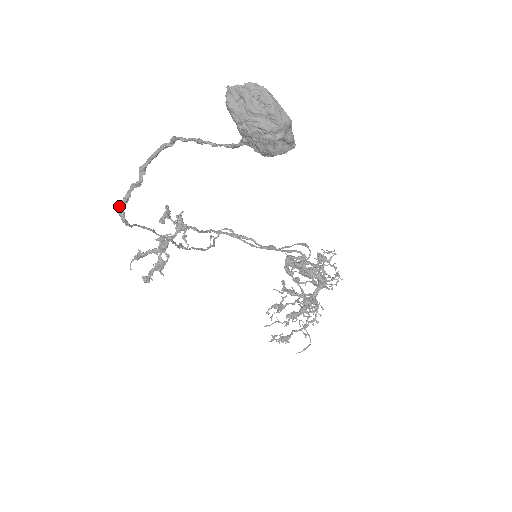
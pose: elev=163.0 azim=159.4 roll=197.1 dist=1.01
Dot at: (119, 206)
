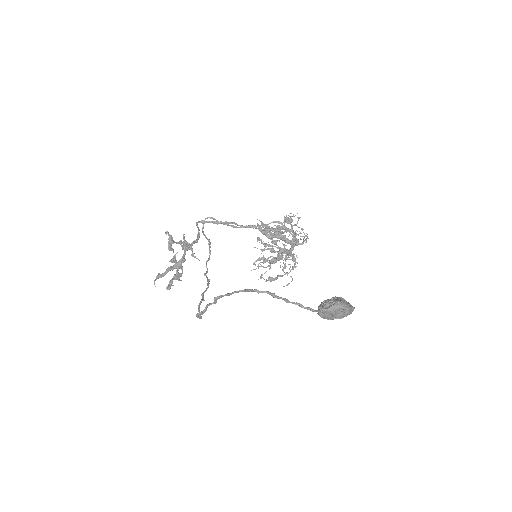
Dot at: (198, 315)
